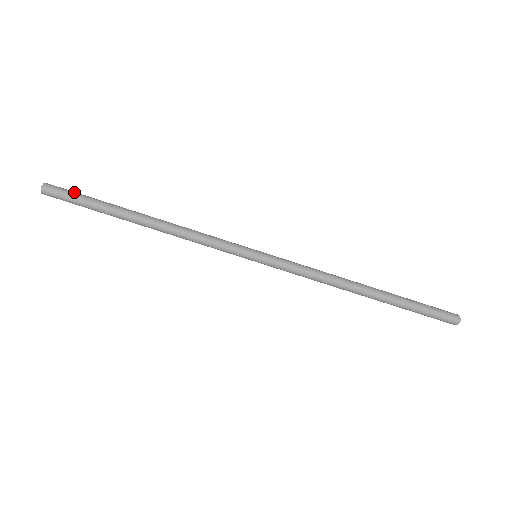
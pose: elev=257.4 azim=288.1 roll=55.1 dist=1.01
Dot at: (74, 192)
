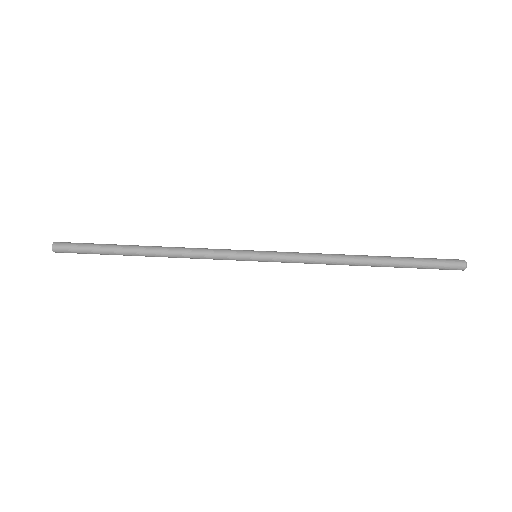
Dot at: (82, 243)
